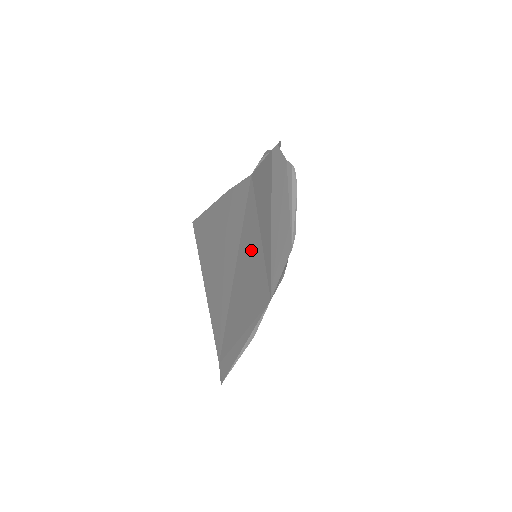
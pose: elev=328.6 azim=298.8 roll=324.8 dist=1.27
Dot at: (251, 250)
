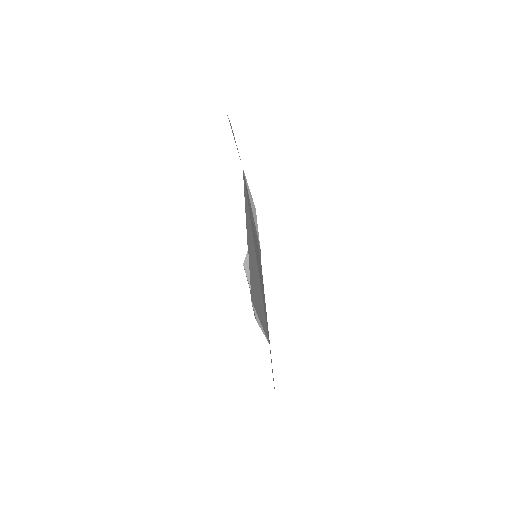
Dot at: occluded
